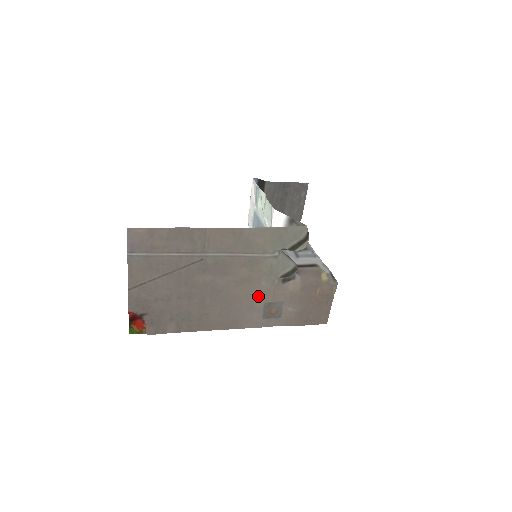
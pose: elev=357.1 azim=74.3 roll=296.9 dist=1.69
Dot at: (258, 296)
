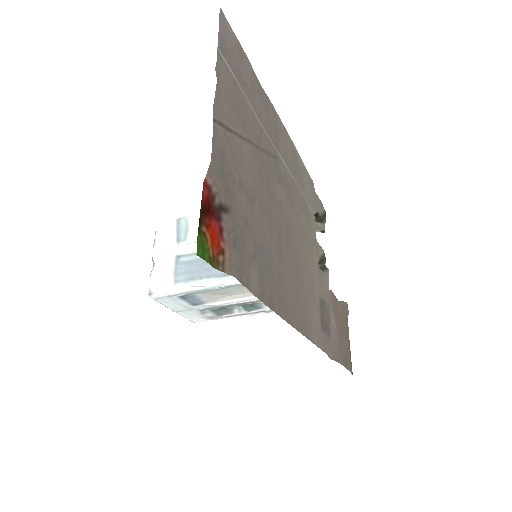
Dot at: (314, 278)
